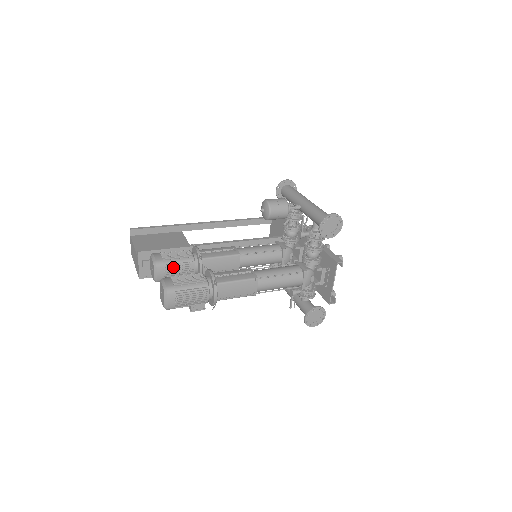
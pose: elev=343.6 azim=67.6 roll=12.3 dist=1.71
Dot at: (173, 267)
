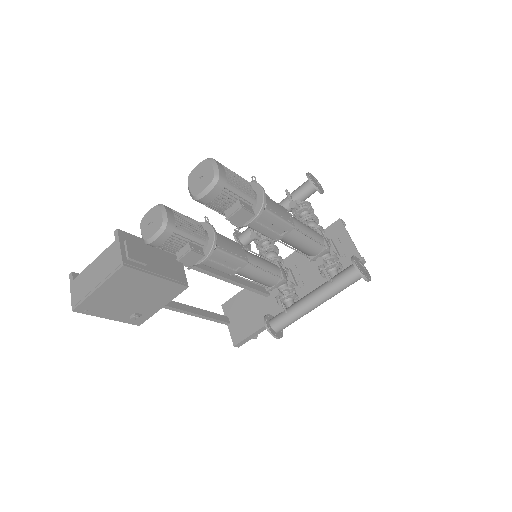
Dot at: (181, 217)
